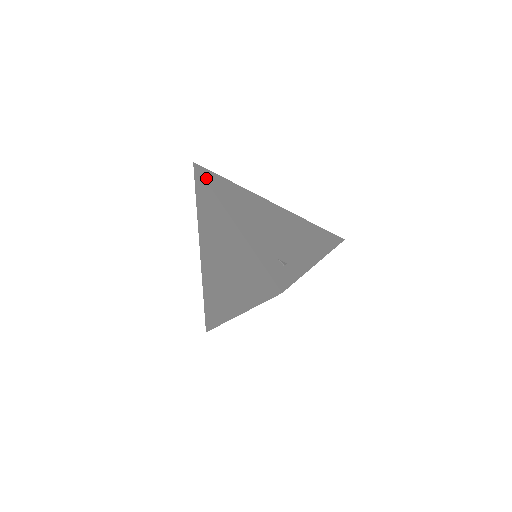
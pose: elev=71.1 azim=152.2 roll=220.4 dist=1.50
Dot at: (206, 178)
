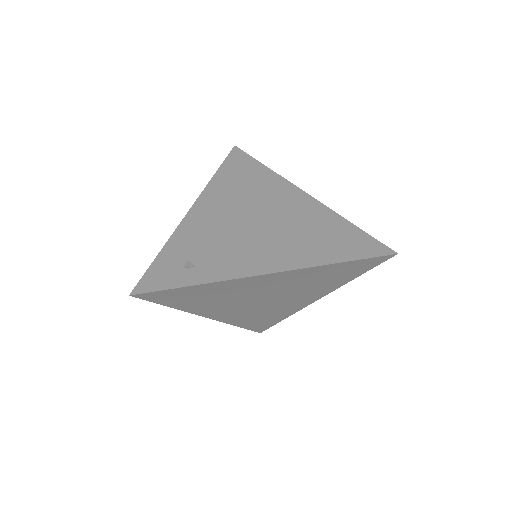
Dot at: (225, 163)
